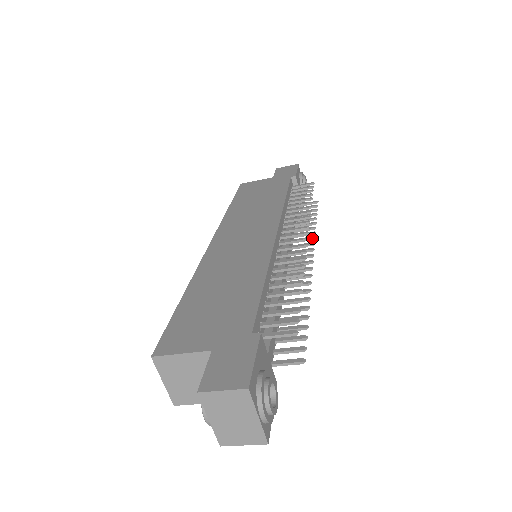
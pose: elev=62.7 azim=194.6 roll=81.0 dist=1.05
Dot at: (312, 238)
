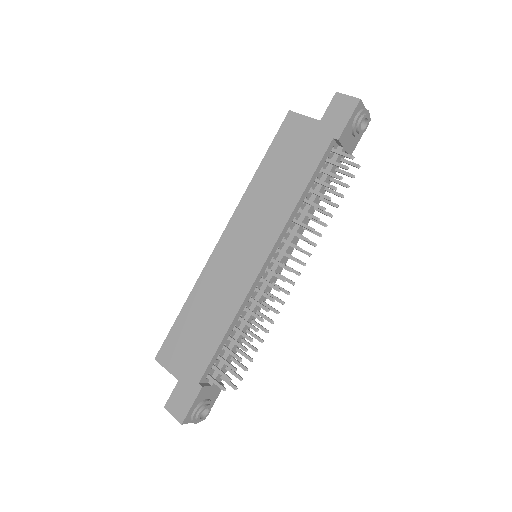
Dot at: occluded
